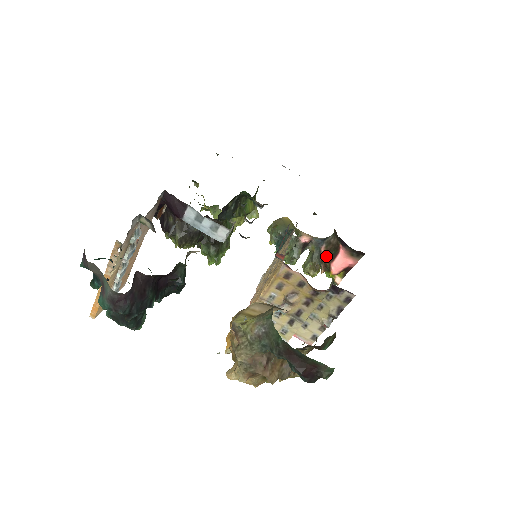
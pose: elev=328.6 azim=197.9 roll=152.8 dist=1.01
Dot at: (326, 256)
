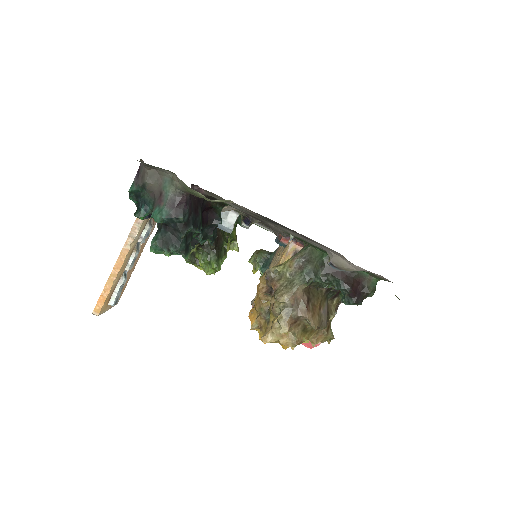
Dot at: occluded
